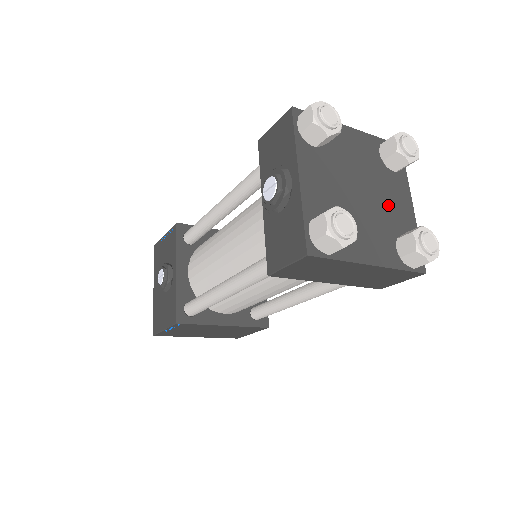
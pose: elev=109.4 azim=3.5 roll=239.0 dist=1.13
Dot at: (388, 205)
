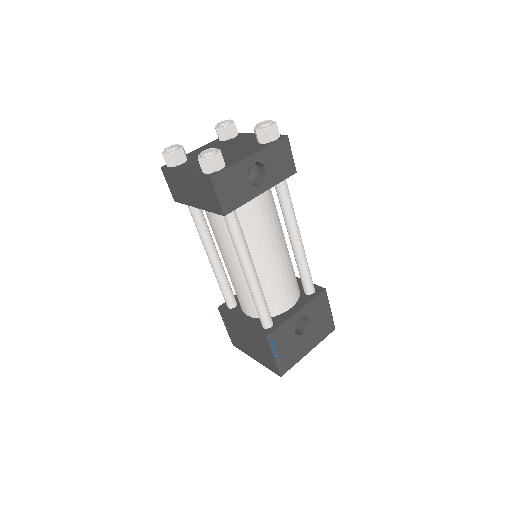
Dot at: (232, 155)
